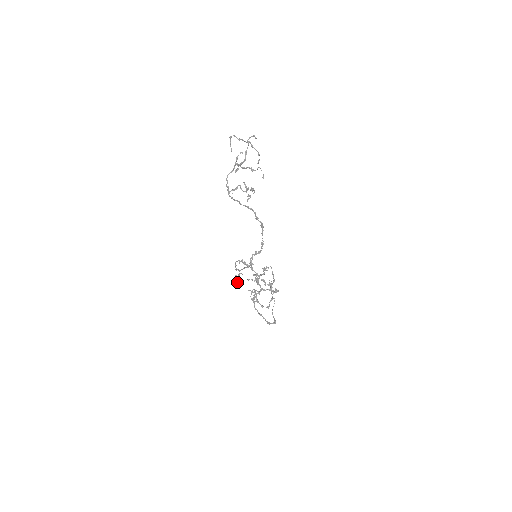
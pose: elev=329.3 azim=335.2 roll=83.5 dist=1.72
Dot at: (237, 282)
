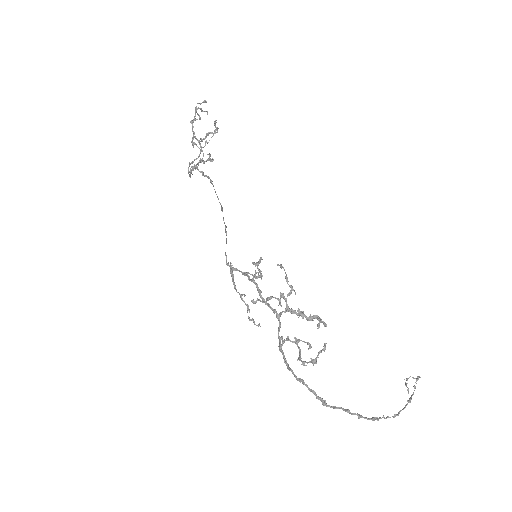
Dot at: (250, 319)
